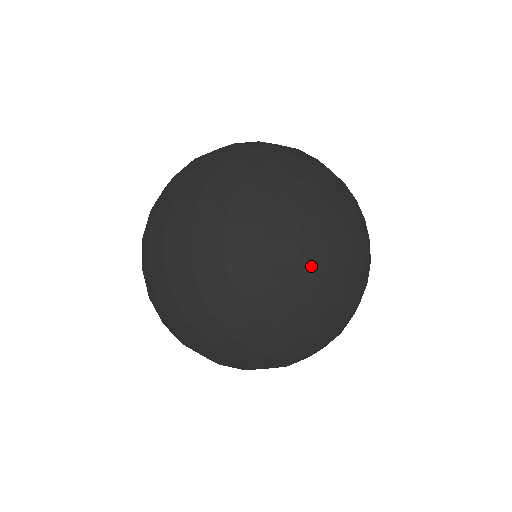
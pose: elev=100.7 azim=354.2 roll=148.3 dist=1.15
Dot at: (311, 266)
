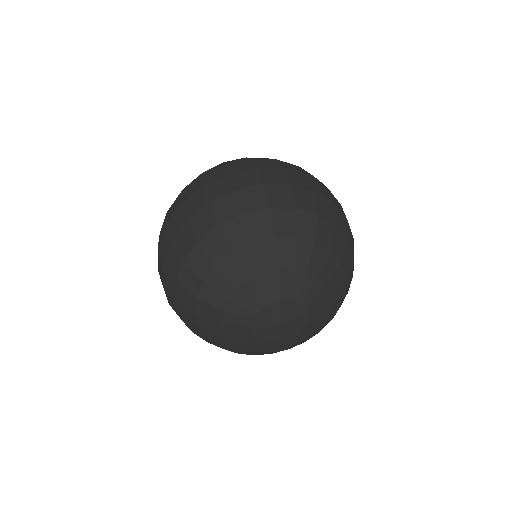
Dot at: (253, 325)
